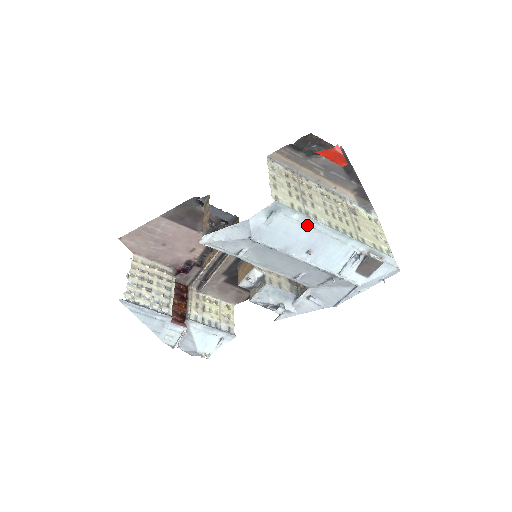
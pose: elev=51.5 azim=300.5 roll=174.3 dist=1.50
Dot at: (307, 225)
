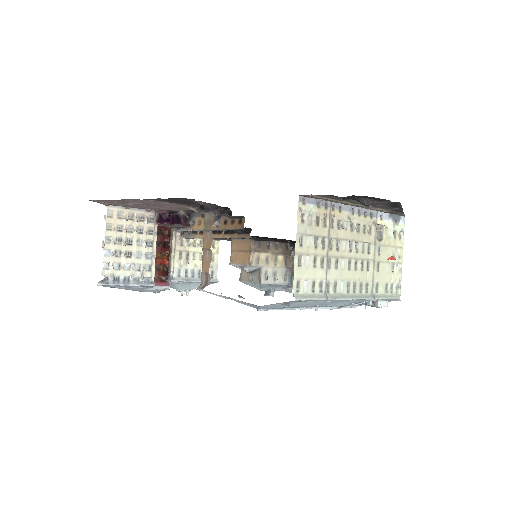
Dot at: (323, 301)
